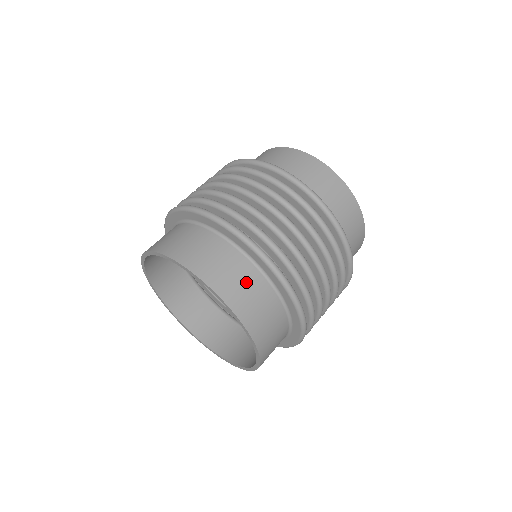
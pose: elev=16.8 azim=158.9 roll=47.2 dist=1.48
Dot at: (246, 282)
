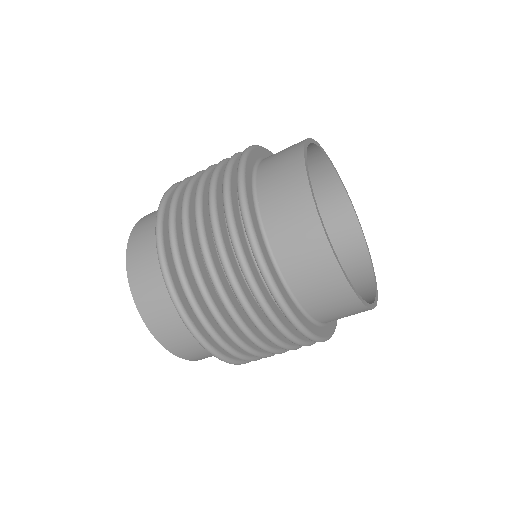
Dot at: (151, 270)
